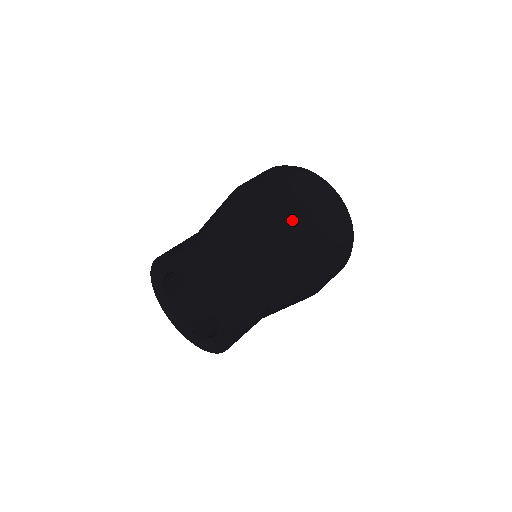
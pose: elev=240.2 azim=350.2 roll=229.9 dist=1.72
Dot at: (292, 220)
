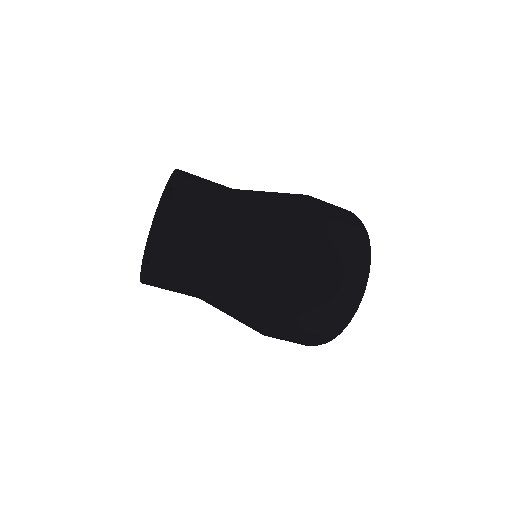
Dot at: (294, 198)
